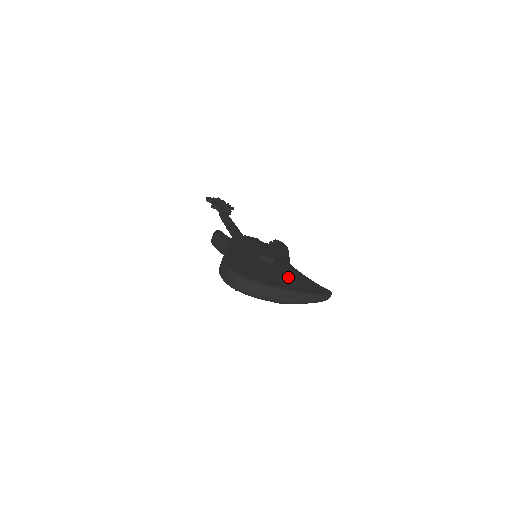
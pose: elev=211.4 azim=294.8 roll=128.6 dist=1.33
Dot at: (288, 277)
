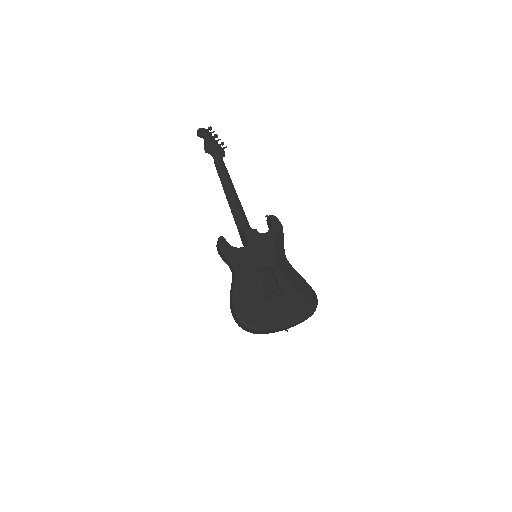
Dot at: (283, 300)
